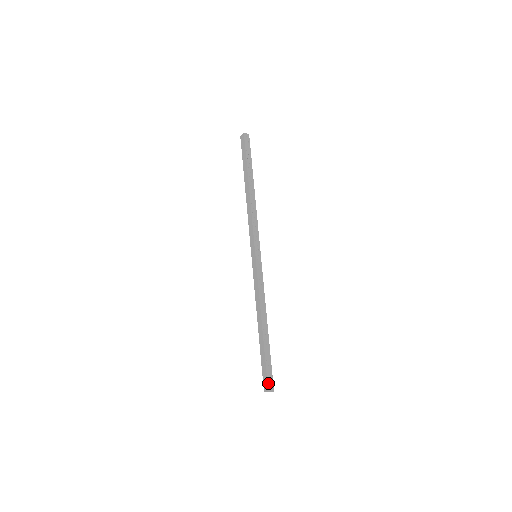
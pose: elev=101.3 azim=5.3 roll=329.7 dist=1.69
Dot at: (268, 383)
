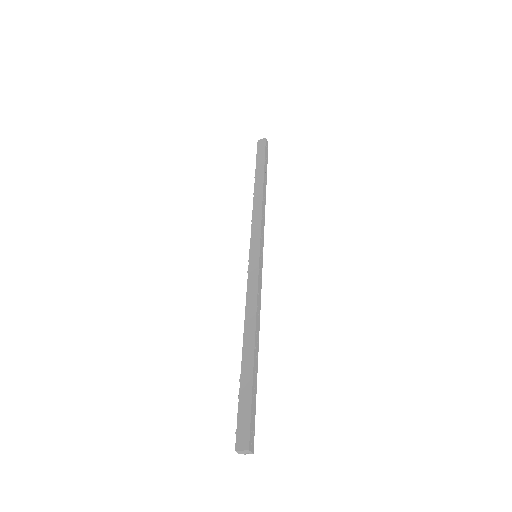
Dot at: (250, 434)
